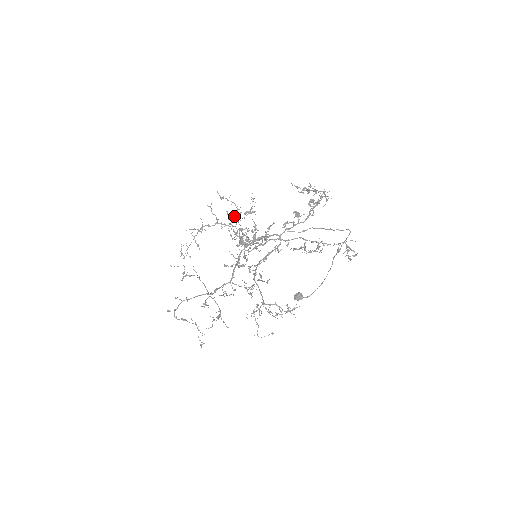
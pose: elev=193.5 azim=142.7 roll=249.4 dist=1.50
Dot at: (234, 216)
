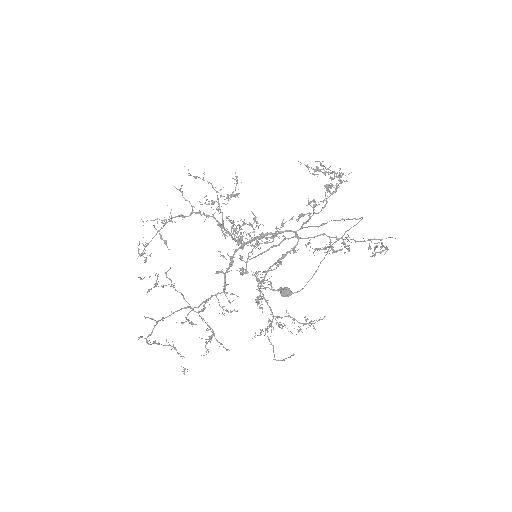
Dot at: (214, 201)
